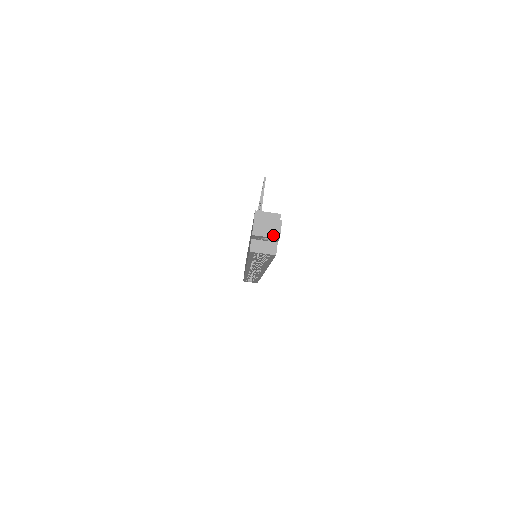
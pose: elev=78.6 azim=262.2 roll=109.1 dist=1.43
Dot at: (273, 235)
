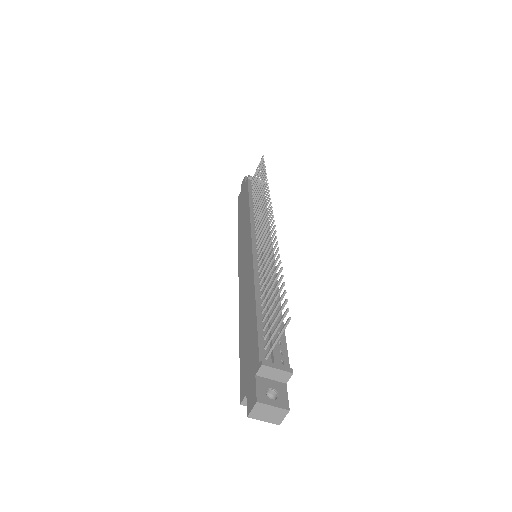
Dot at: (273, 421)
